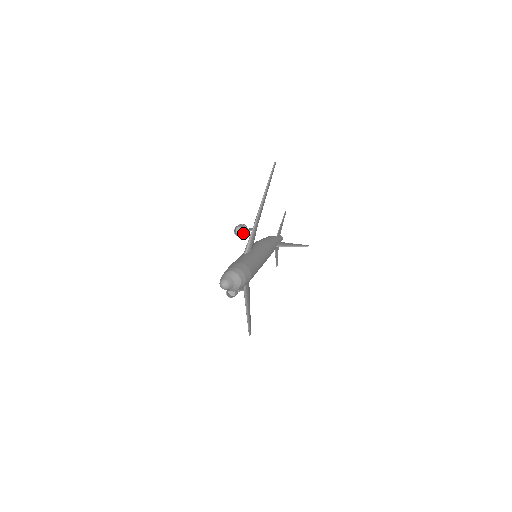
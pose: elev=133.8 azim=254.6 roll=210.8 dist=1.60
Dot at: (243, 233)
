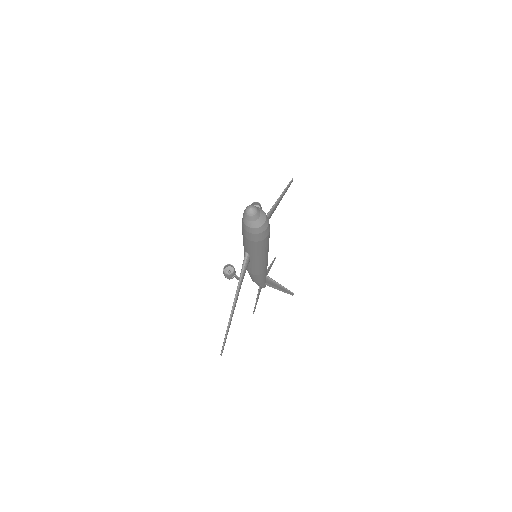
Dot at: occluded
